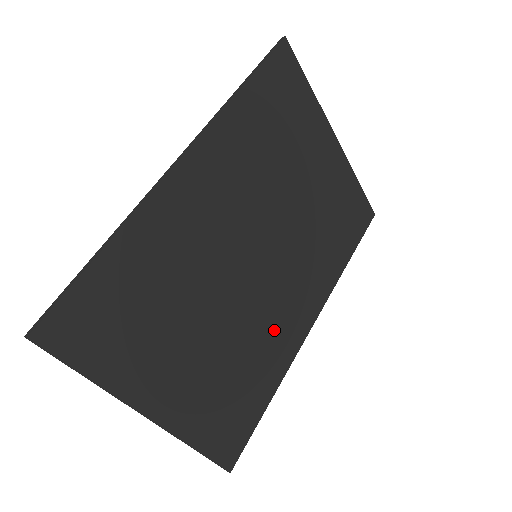
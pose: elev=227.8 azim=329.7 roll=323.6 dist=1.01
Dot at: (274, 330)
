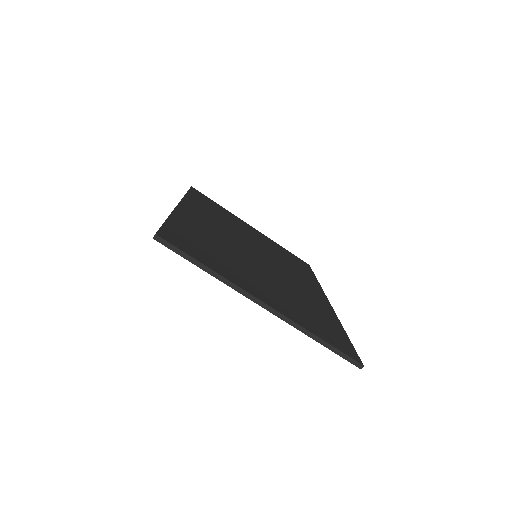
Dot at: (305, 293)
